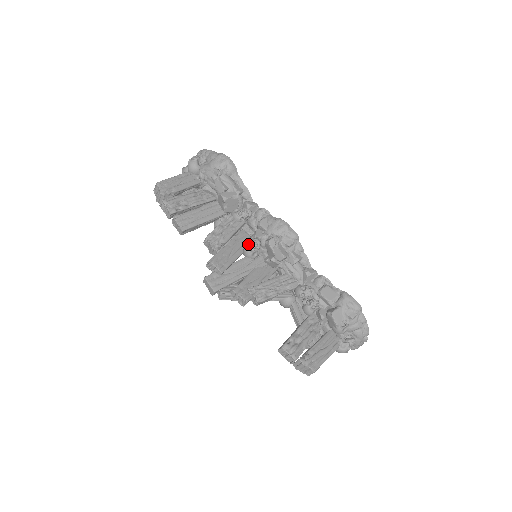
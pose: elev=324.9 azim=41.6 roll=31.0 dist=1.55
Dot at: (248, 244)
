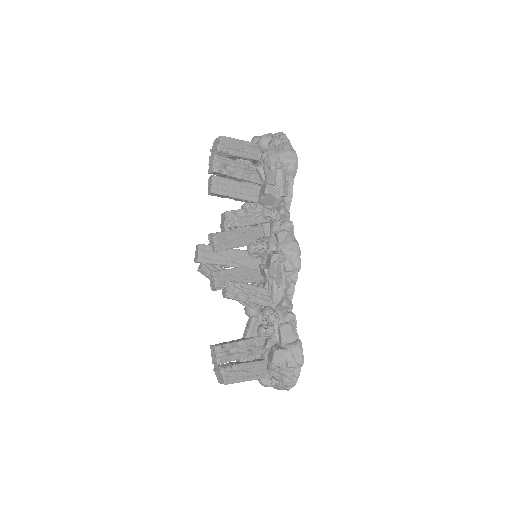
Dot at: (257, 242)
